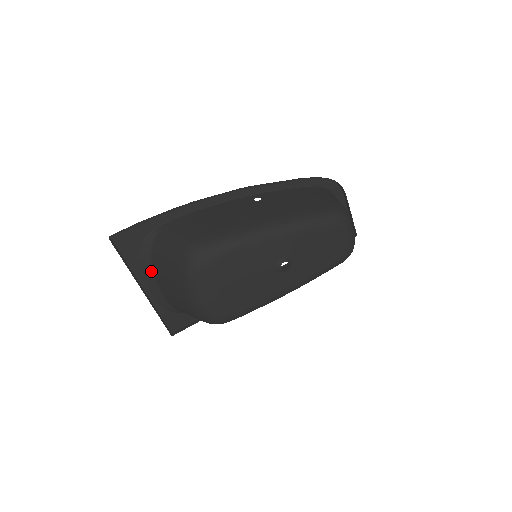
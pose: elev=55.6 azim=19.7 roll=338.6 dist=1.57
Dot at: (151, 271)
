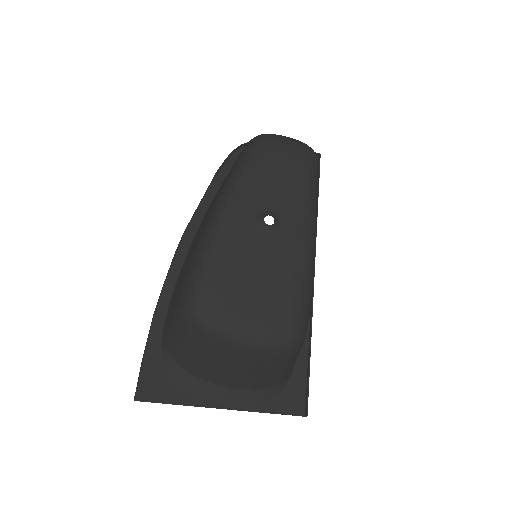
Dot at: (205, 383)
